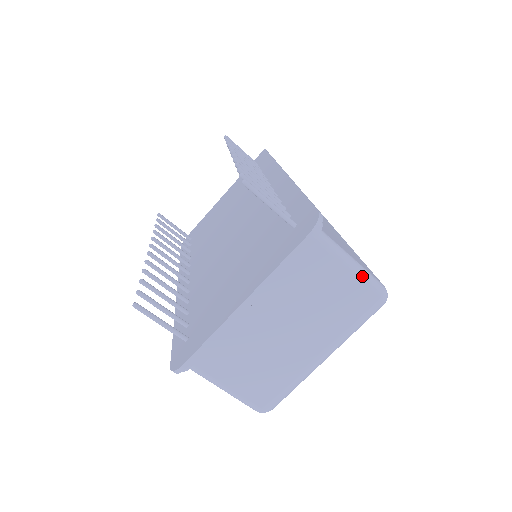
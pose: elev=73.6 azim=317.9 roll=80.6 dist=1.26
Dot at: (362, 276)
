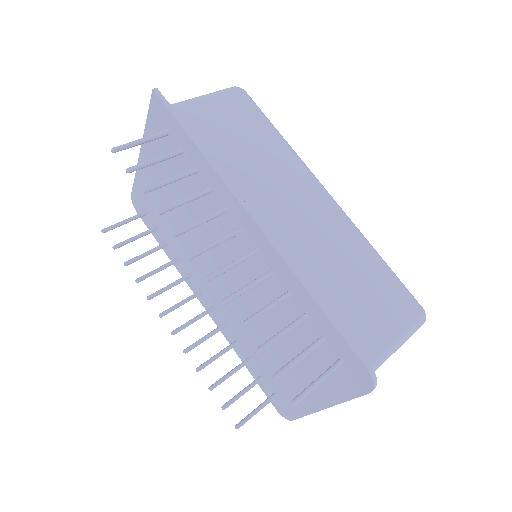
Dot at: occluded
